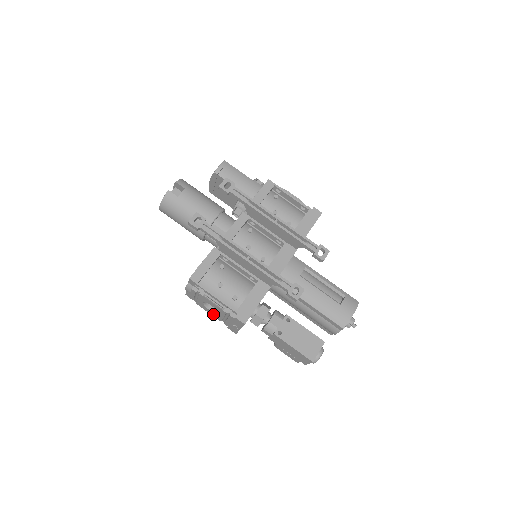
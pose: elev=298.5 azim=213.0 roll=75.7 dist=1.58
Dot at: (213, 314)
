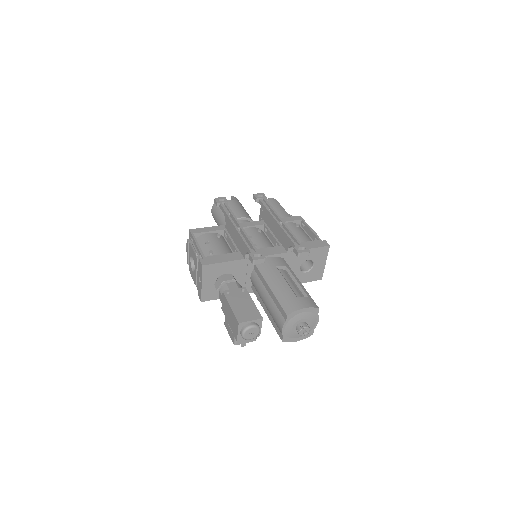
Dot at: (194, 276)
